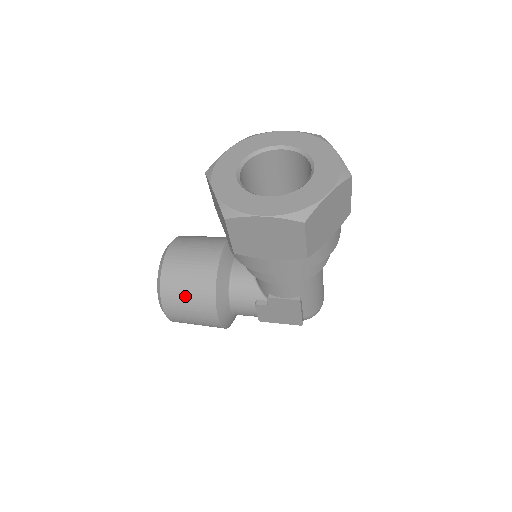
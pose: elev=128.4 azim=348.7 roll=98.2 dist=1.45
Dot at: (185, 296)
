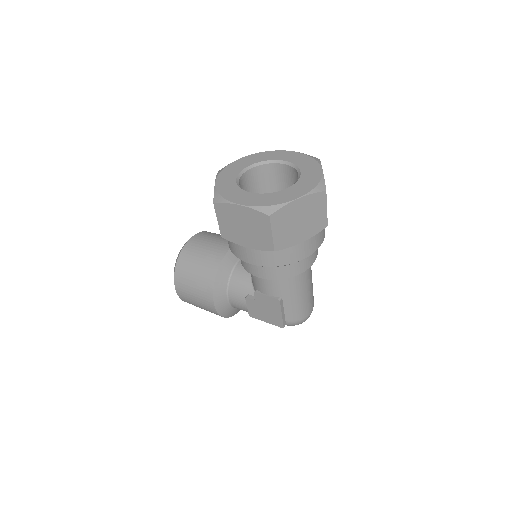
Dot at: (192, 277)
